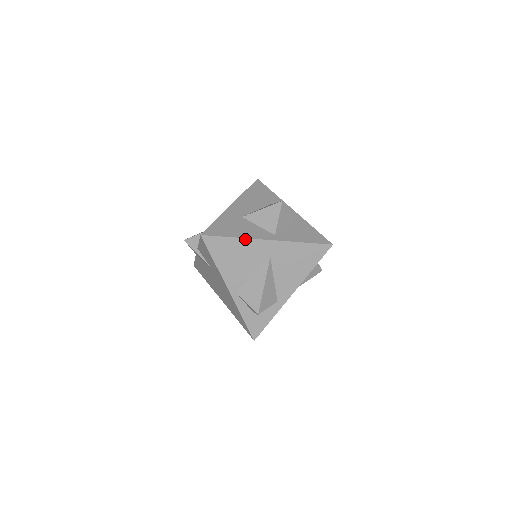
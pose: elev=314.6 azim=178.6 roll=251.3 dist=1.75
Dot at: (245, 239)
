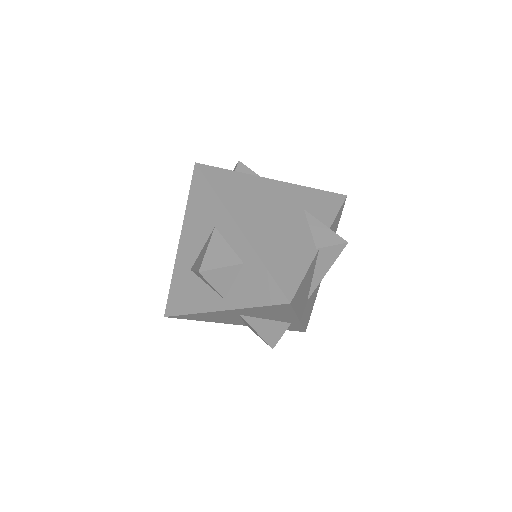
Dot at: (199, 313)
